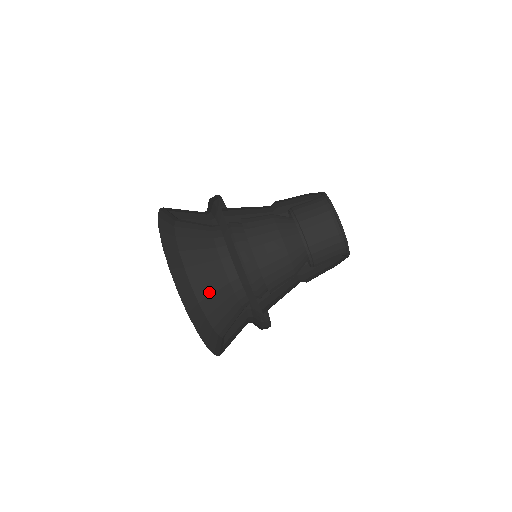
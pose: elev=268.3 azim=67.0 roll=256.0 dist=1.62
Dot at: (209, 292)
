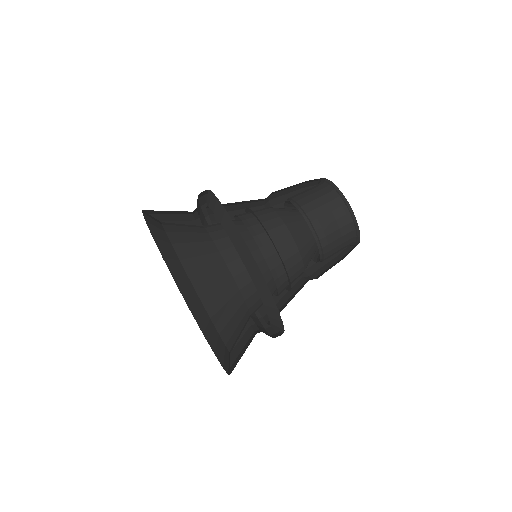
Dot at: (227, 319)
